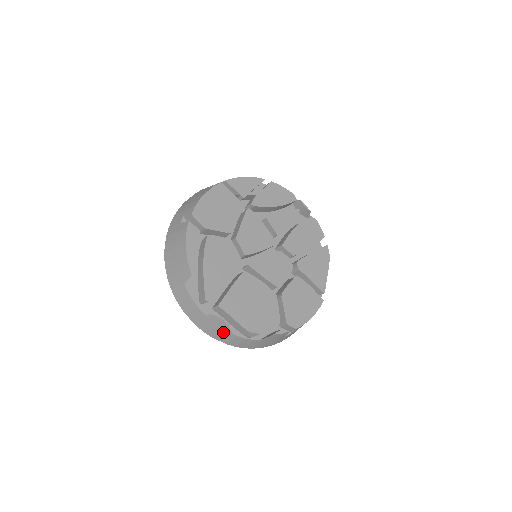
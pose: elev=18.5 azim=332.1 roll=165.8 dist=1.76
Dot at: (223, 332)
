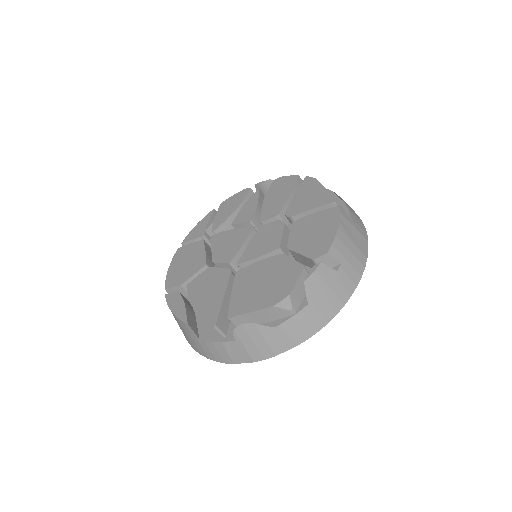
Dot at: (268, 337)
